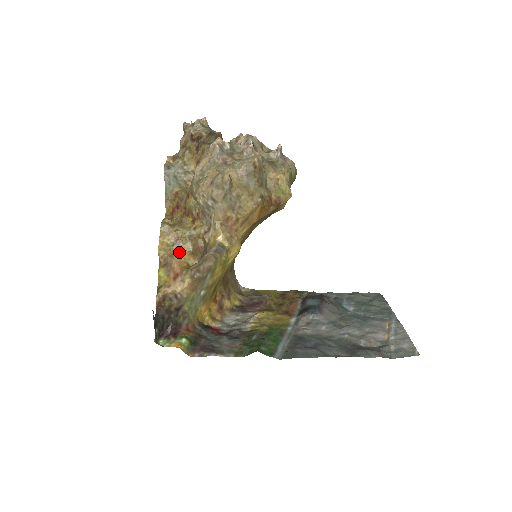
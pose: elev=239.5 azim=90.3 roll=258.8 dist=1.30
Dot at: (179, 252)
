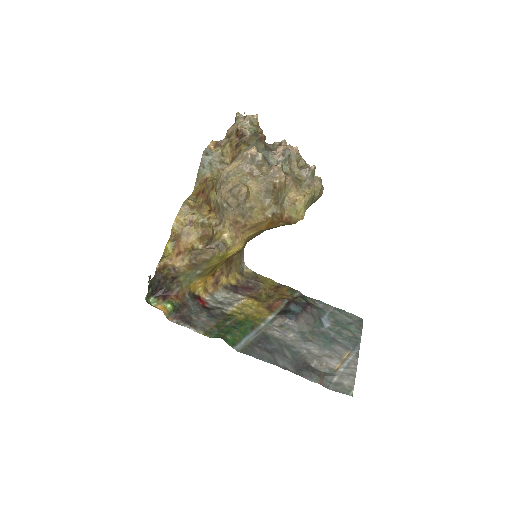
Dot at: (189, 233)
